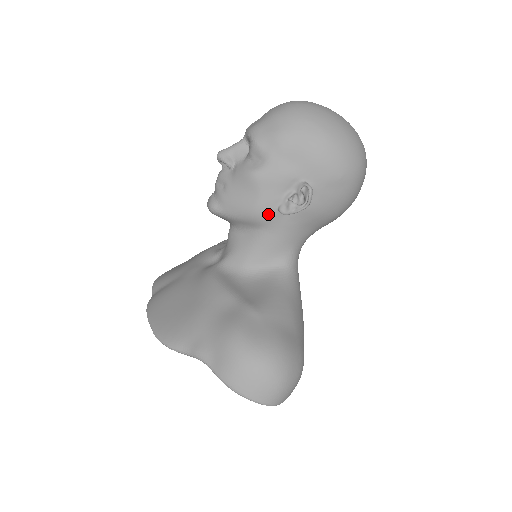
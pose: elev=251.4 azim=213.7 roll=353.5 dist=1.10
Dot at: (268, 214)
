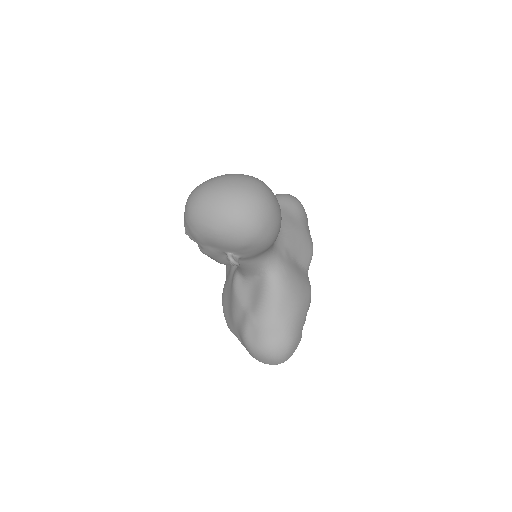
Dot at: (228, 264)
